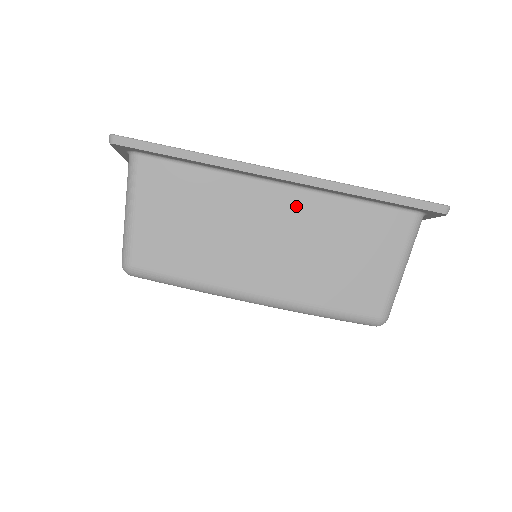
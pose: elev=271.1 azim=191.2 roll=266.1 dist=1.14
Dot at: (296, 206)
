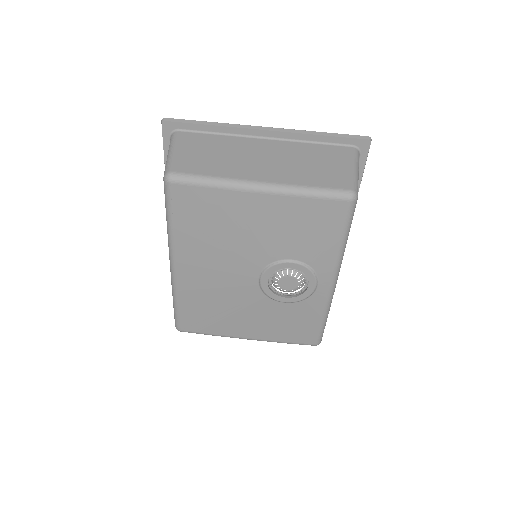
Dot at: (277, 146)
